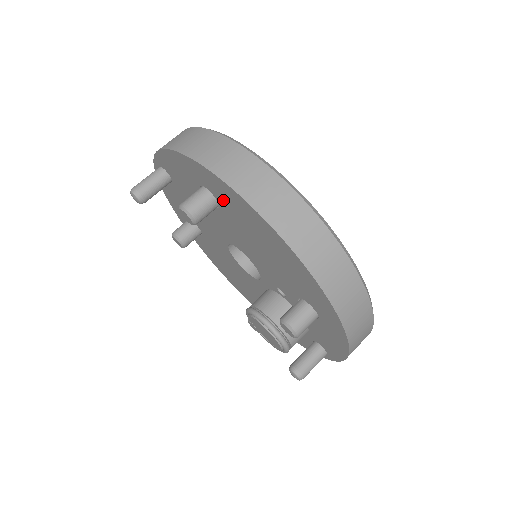
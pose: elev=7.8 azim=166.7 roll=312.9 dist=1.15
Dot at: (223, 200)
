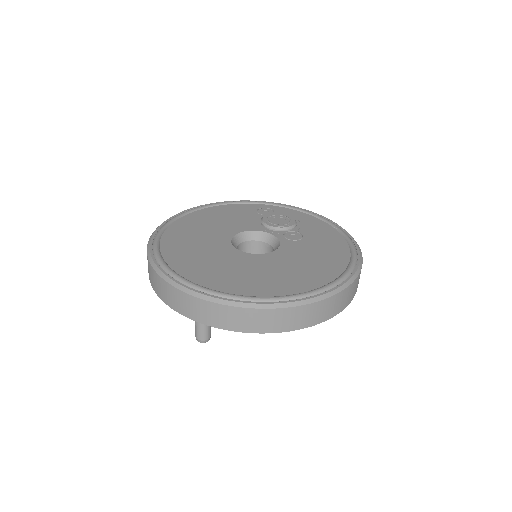
Dot at: occluded
